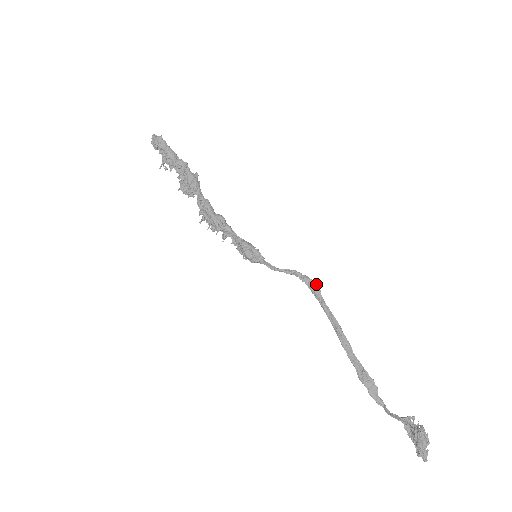
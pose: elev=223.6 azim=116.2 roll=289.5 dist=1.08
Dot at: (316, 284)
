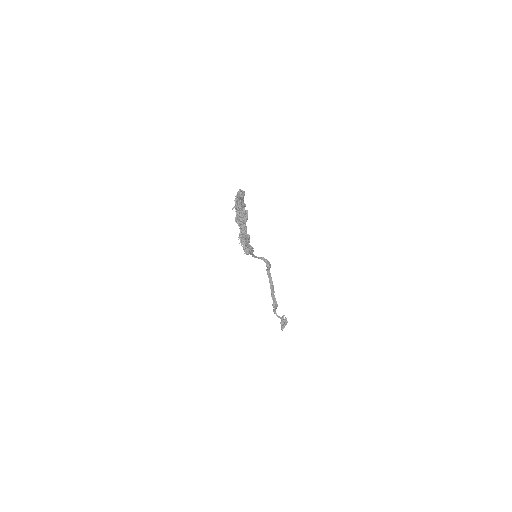
Dot at: (270, 264)
